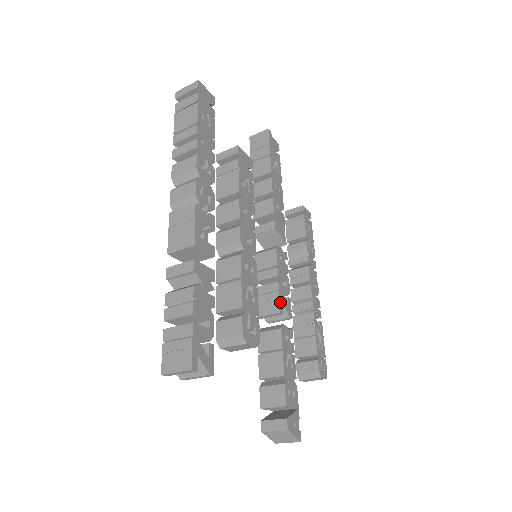
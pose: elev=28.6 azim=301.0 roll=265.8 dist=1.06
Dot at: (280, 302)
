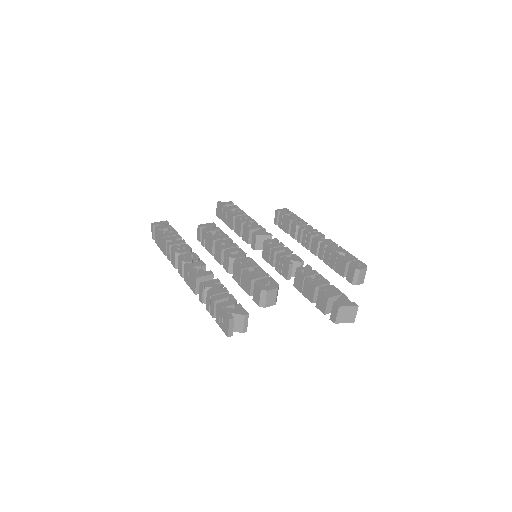
Dot at: (286, 261)
